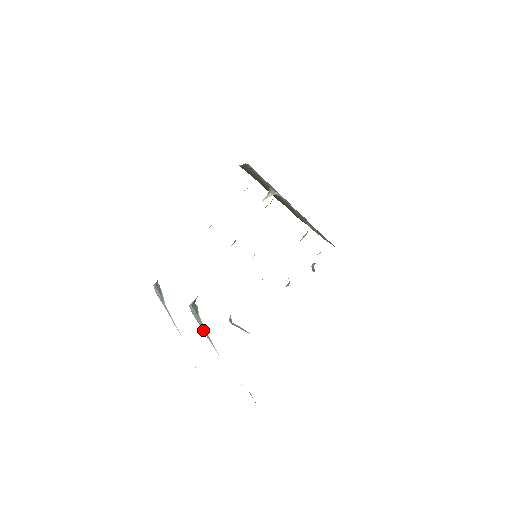
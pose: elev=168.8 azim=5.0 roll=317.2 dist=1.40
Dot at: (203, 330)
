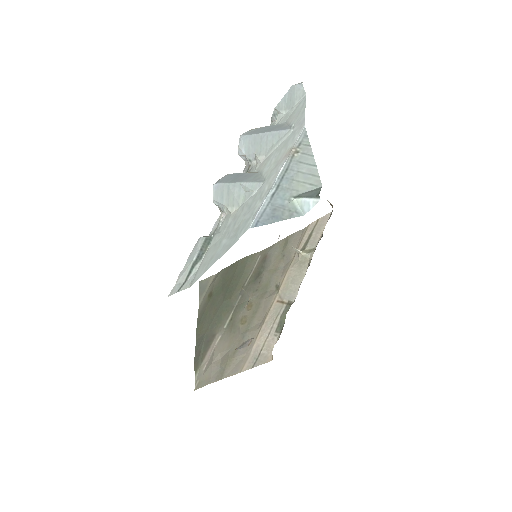
Dot at: (237, 180)
